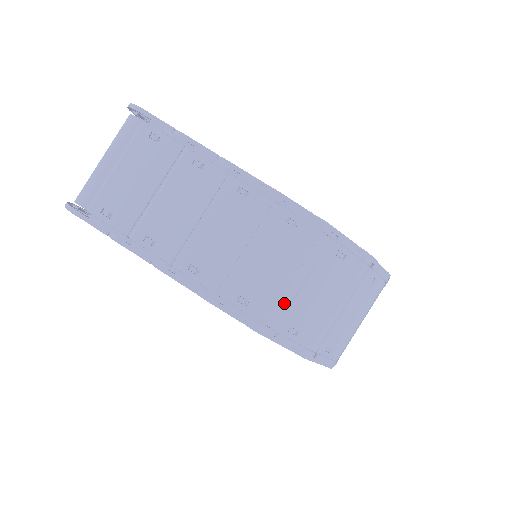
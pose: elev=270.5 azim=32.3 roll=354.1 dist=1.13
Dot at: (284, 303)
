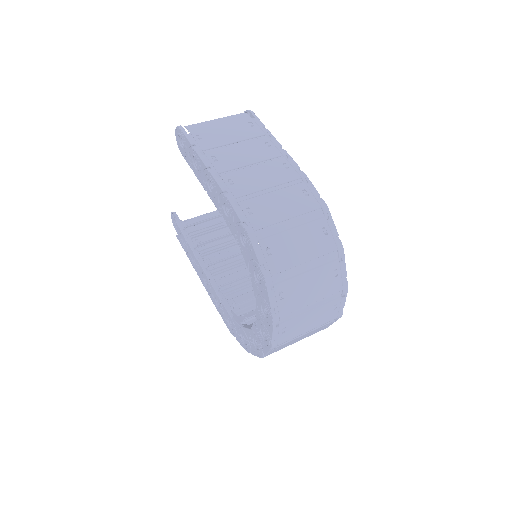
Dot at: (274, 229)
